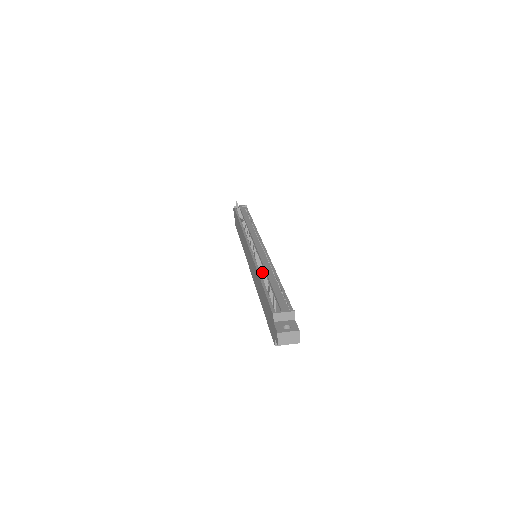
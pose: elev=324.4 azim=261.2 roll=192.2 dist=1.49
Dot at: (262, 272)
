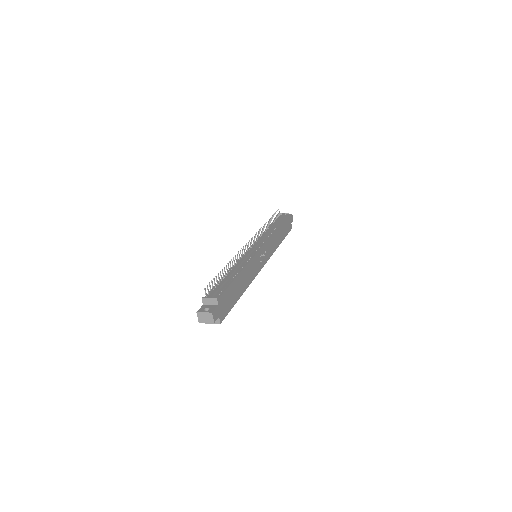
Dot at: (228, 268)
